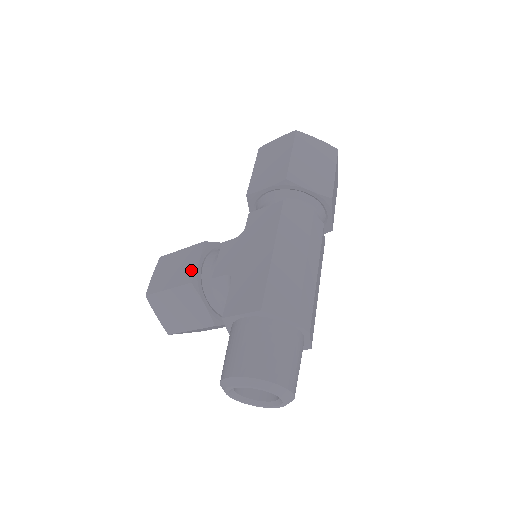
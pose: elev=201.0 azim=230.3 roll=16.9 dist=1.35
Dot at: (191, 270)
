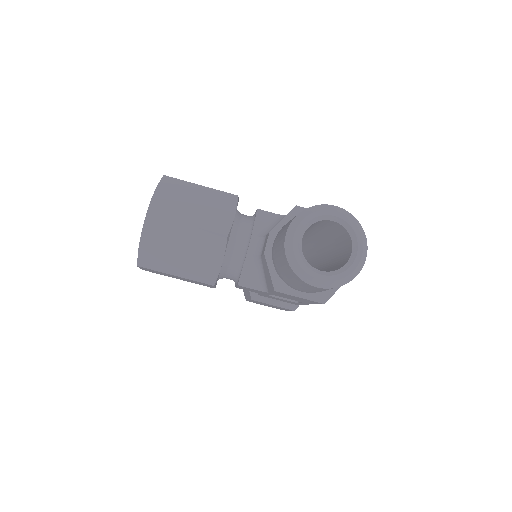
Dot at: occluded
